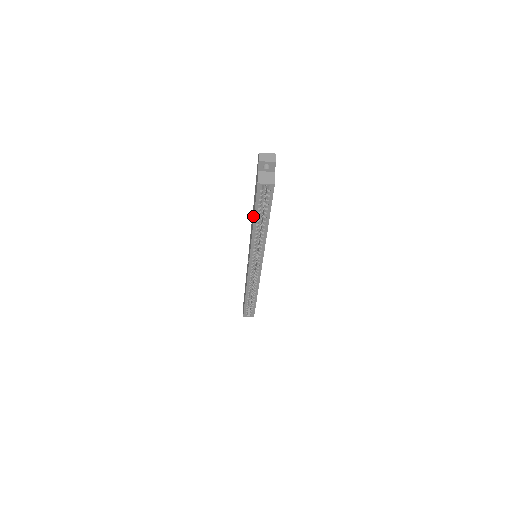
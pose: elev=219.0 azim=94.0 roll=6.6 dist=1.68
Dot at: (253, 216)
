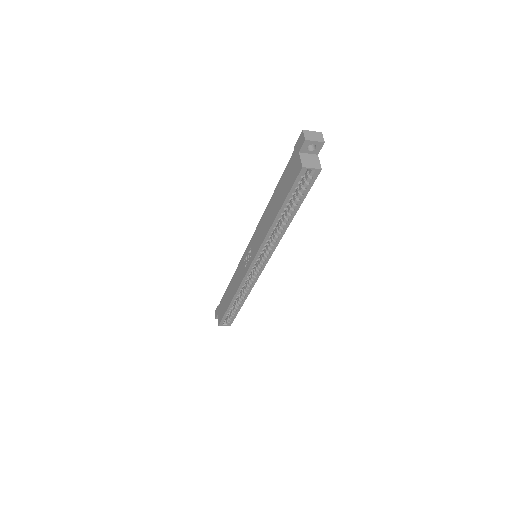
Dot at: (276, 208)
